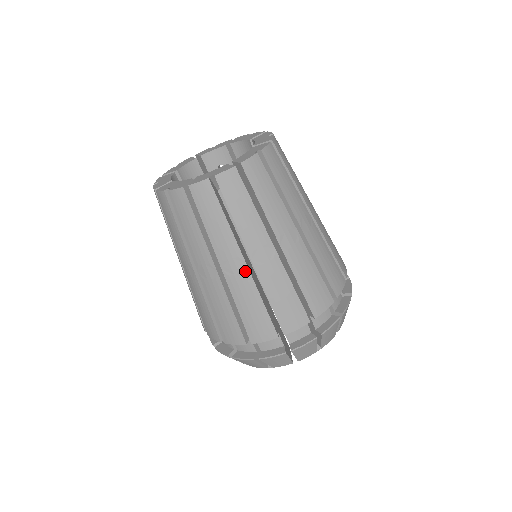
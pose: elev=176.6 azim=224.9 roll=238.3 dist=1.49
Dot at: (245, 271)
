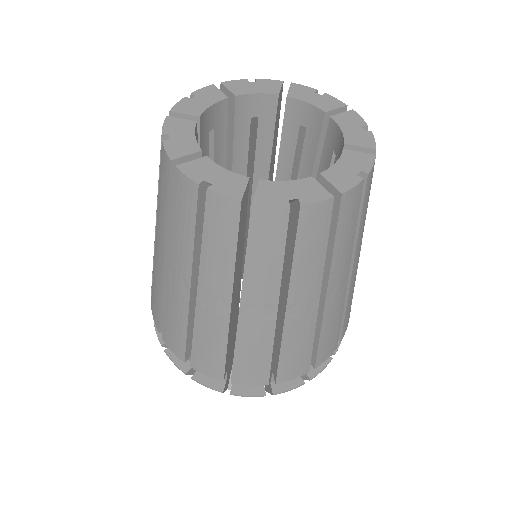
Dot at: (344, 289)
